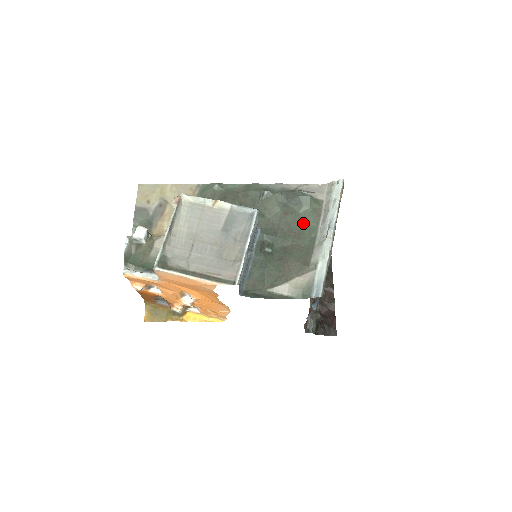
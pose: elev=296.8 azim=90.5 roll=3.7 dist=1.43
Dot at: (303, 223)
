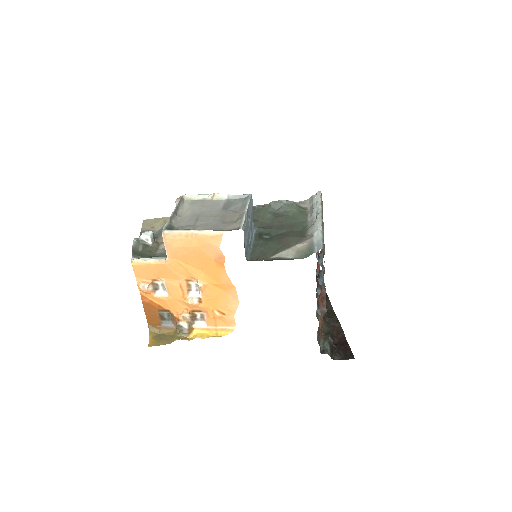
Dot at: (293, 220)
